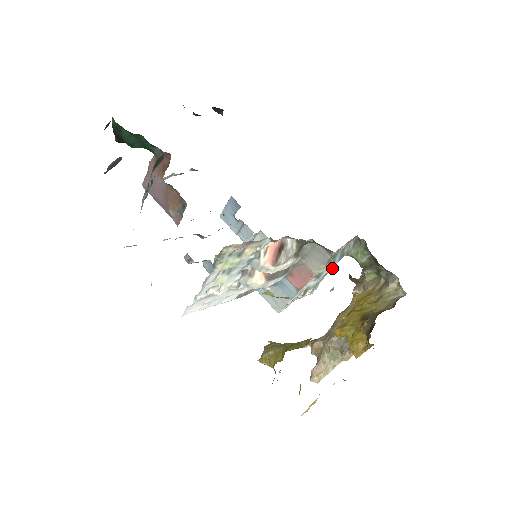
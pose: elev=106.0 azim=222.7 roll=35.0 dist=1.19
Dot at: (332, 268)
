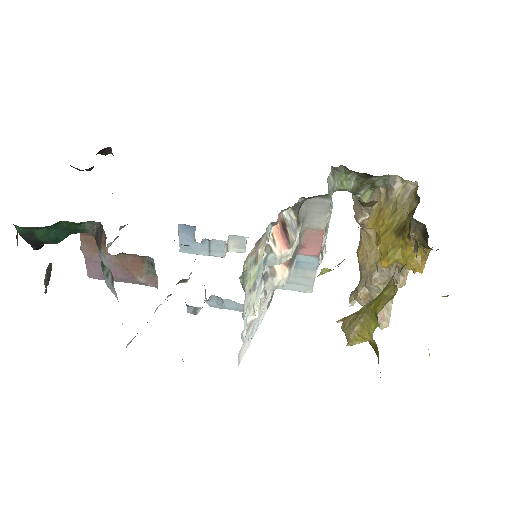
Dot at: occluded
